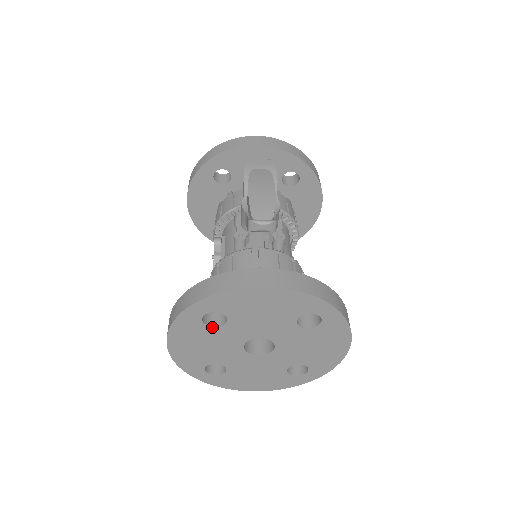
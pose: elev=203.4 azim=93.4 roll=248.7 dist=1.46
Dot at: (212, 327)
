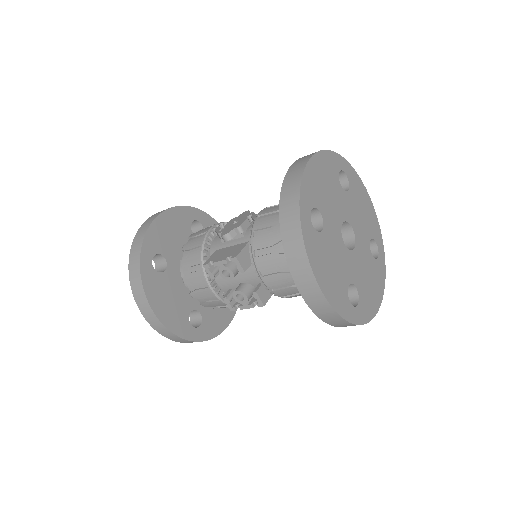
Dot at: occluded
